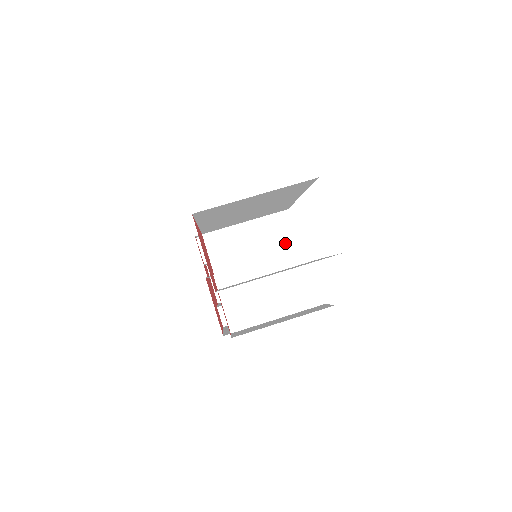
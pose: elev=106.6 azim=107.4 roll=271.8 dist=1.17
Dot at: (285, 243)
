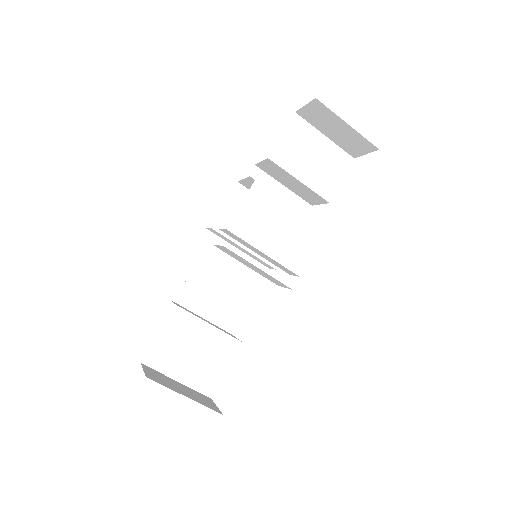
Dot at: (273, 281)
